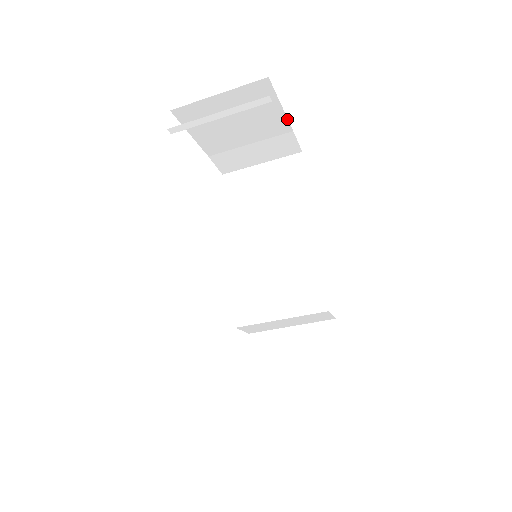
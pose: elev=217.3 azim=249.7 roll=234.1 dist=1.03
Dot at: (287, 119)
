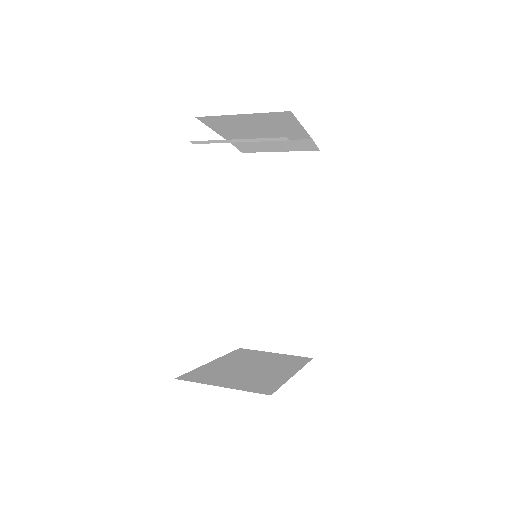
Dot at: occluded
